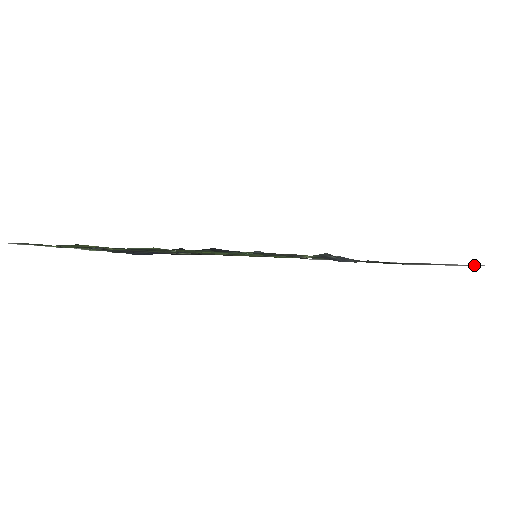
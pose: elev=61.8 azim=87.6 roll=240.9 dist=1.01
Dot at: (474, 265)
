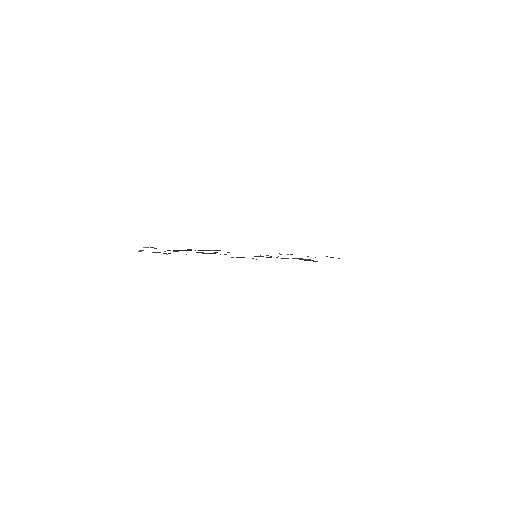
Dot at: occluded
